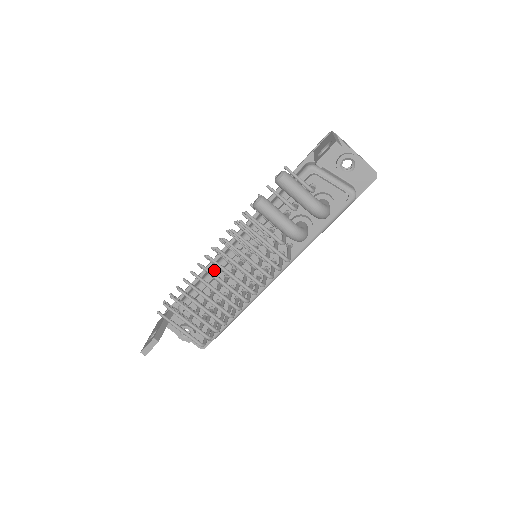
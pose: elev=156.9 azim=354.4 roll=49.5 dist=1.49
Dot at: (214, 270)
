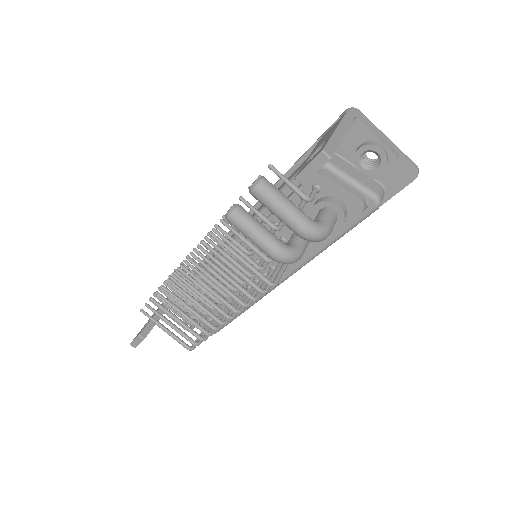
Dot at: (209, 265)
